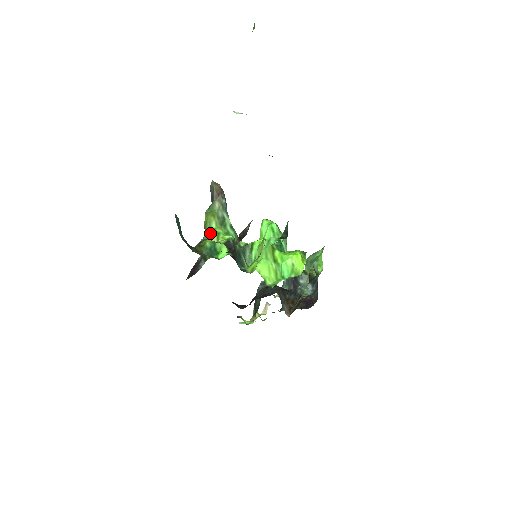
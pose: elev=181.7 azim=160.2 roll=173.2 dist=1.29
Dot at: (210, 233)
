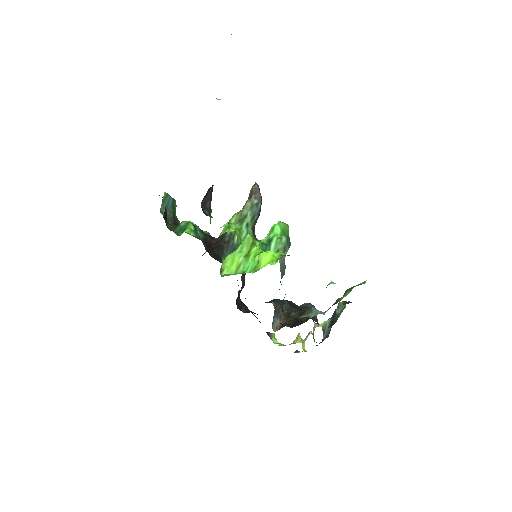
Dot at: occluded
